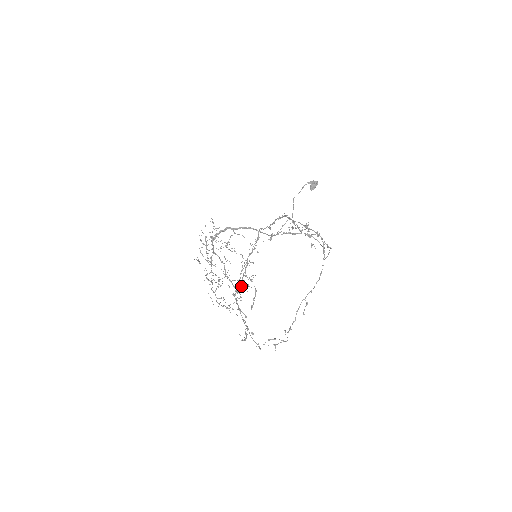
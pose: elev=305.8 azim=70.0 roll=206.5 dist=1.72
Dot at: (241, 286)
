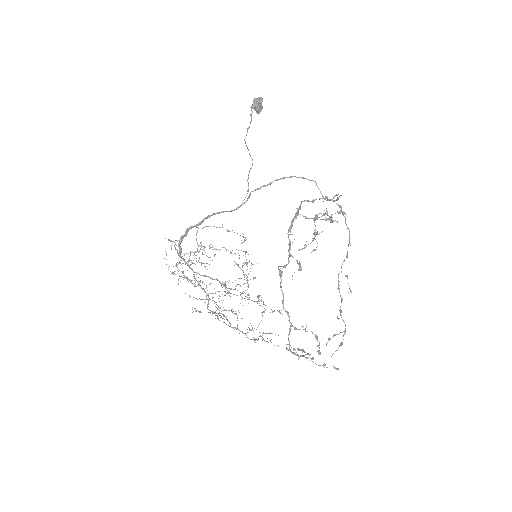
Dot at: (261, 301)
